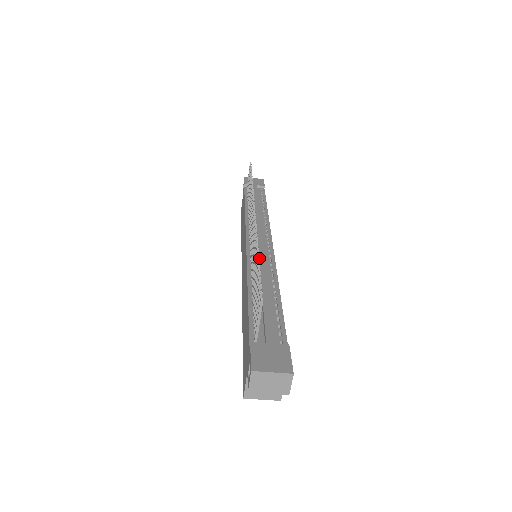
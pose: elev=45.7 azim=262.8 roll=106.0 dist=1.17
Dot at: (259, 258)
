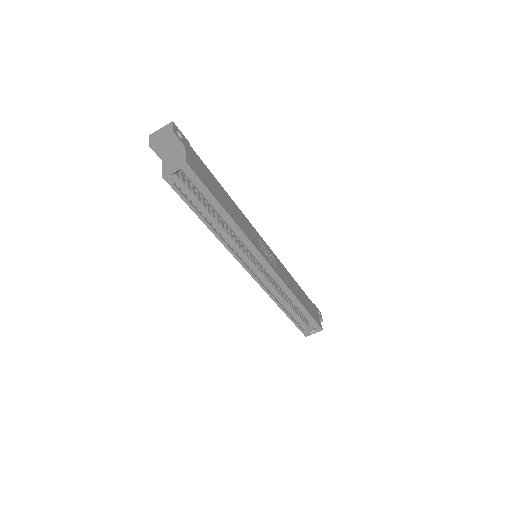
Dot at: occluded
